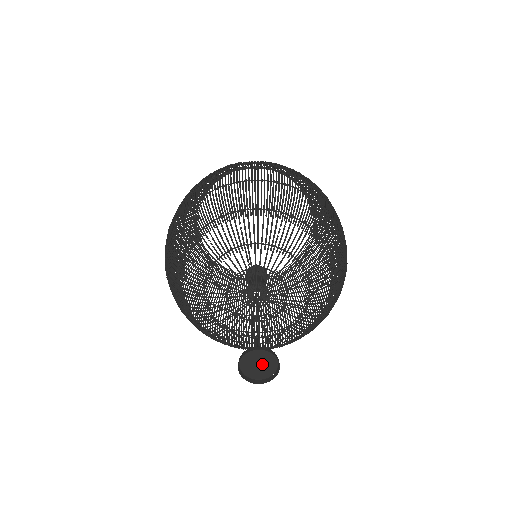
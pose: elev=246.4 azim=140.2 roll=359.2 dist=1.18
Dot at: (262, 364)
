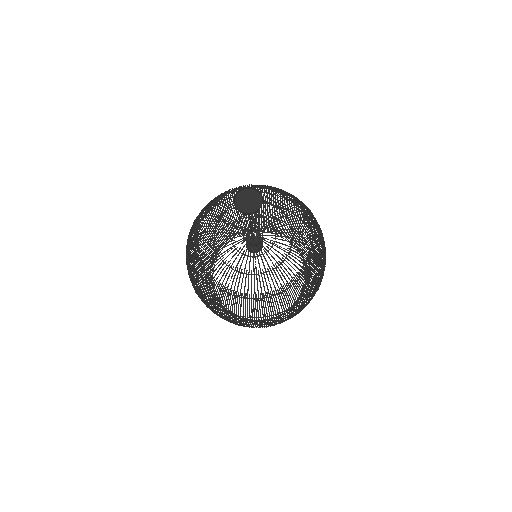
Dot at: (251, 200)
